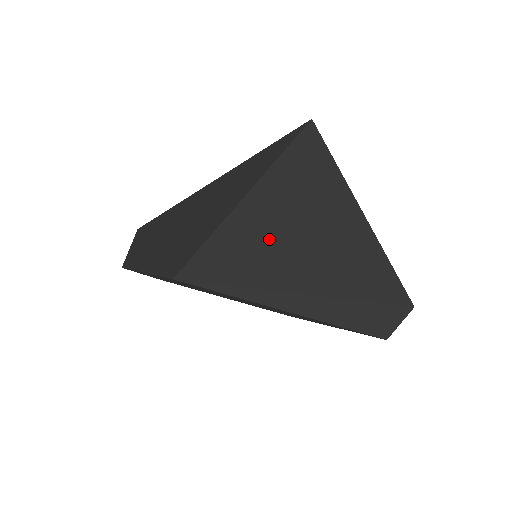
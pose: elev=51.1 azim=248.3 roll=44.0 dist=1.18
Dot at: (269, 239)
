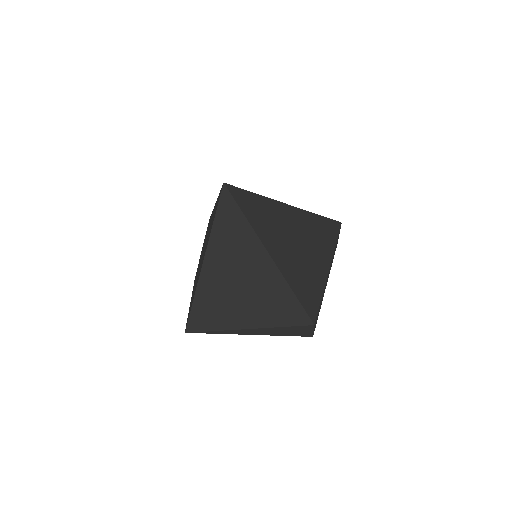
Dot at: (220, 297)
